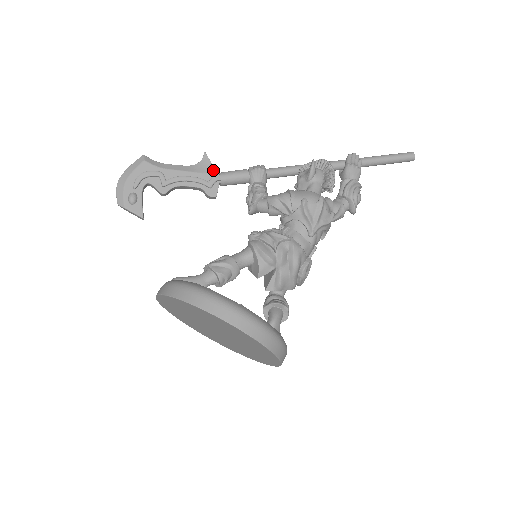
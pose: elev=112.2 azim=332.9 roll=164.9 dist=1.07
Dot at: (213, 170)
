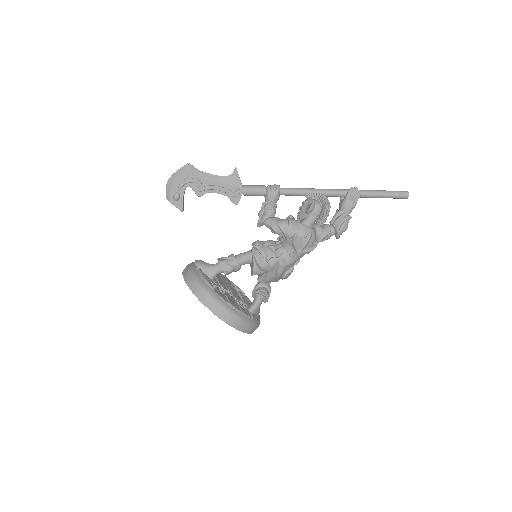
Dot at: (239, 184)
